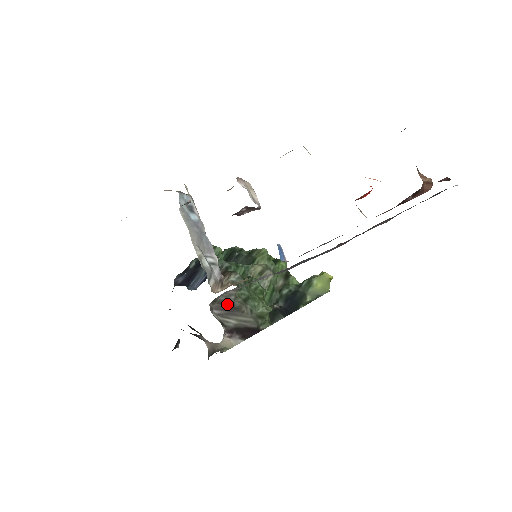
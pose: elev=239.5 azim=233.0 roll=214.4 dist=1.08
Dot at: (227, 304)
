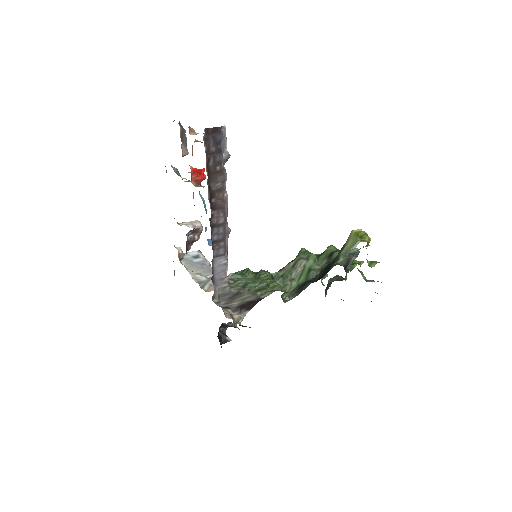
Dot at: (227, 294)
